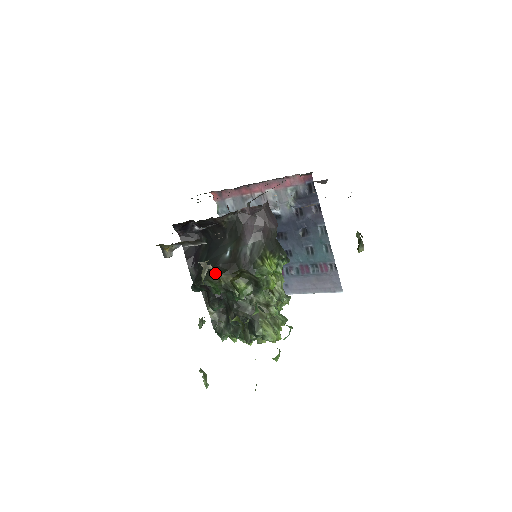
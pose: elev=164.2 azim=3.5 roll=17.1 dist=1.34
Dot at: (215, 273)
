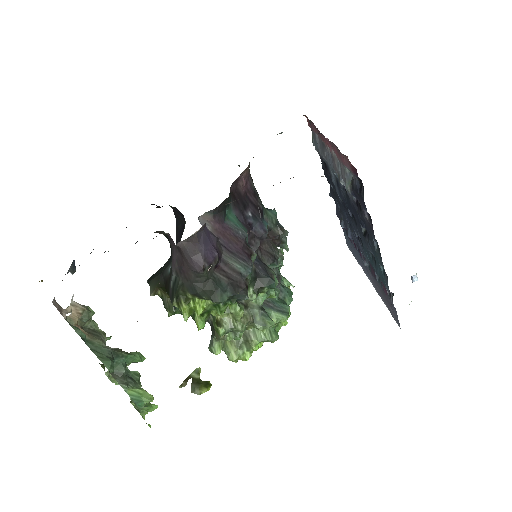
Dot at: (83, 317)
